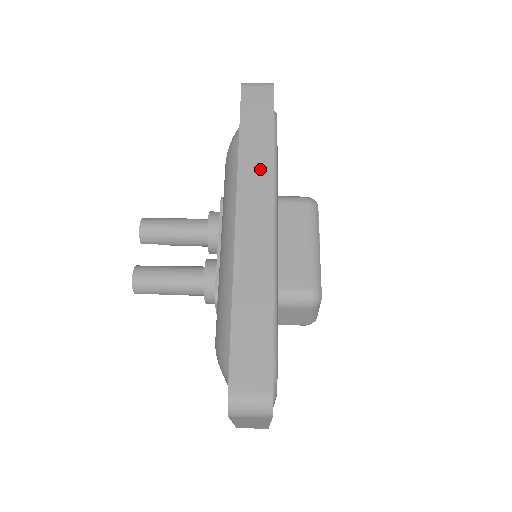
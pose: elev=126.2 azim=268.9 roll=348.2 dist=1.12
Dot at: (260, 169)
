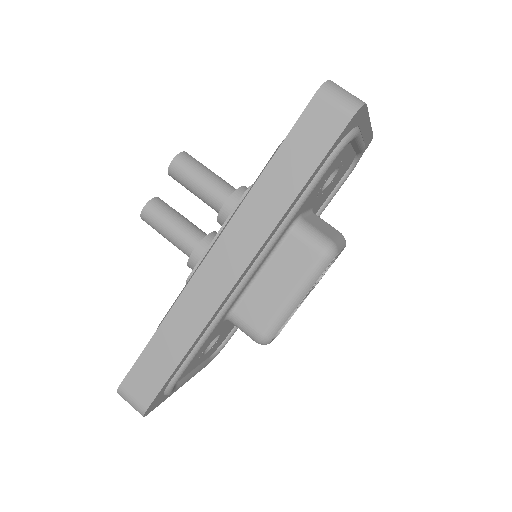
Dot at: (261, 220)
